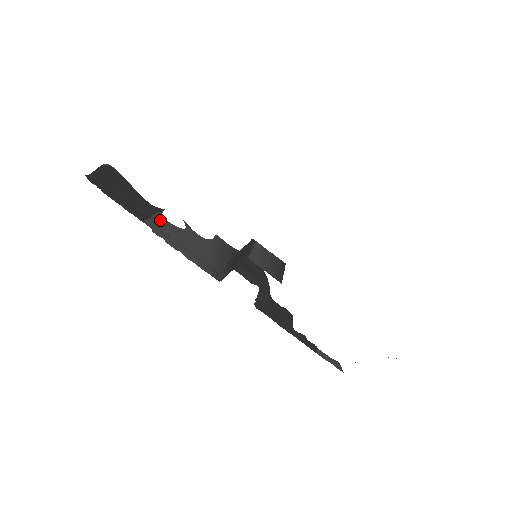
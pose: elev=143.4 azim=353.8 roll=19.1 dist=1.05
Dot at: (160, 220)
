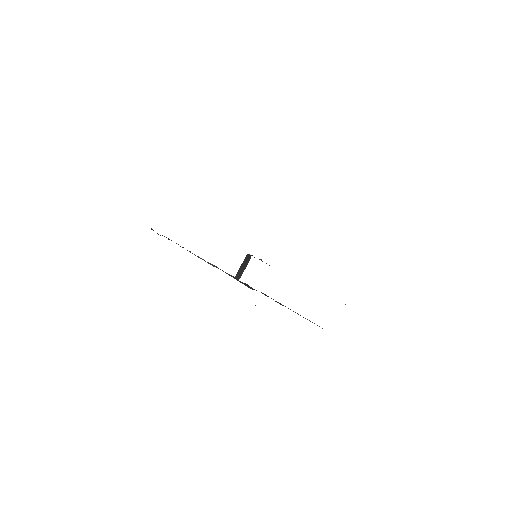
Dot at: (192, 253)
